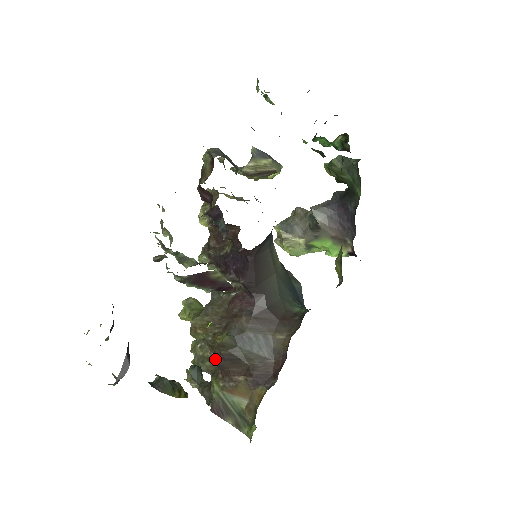
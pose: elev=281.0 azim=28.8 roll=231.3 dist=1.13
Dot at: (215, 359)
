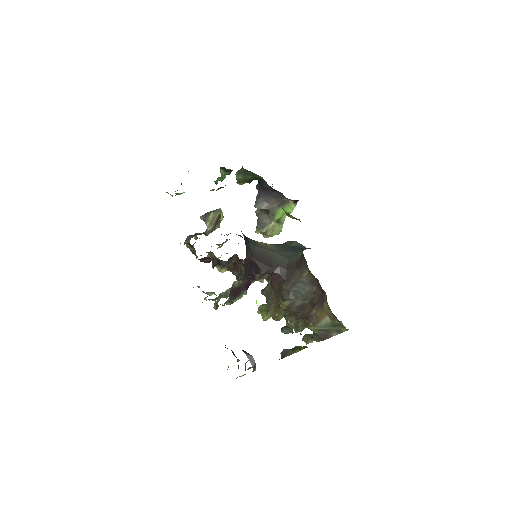
Dot at: (295, 317)
